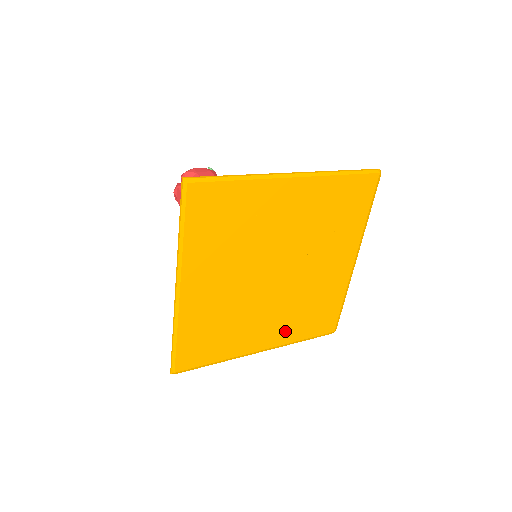
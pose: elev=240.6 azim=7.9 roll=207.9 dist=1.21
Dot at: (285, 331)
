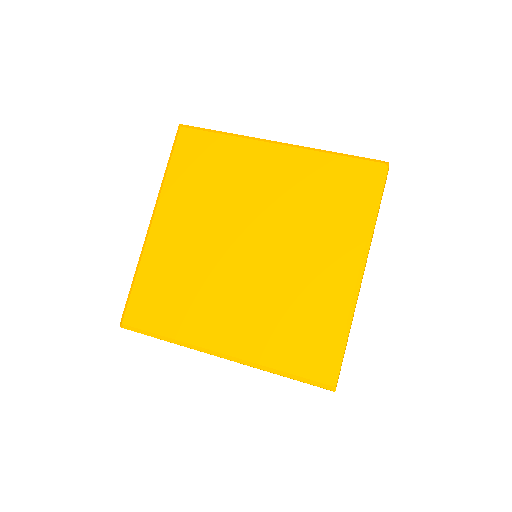
Dot at: (254, 339)
